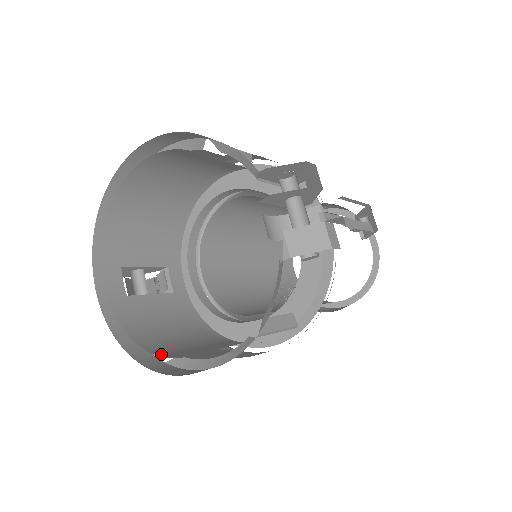
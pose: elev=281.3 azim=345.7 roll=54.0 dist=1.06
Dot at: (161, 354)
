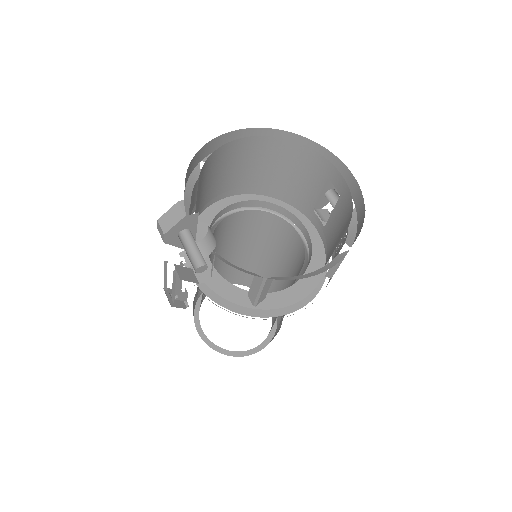
Dot at: occluded
